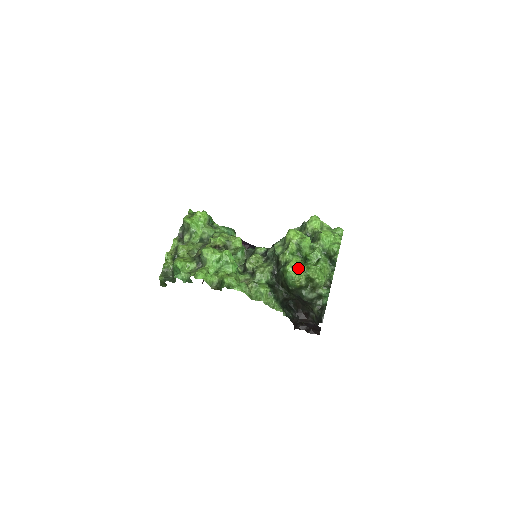
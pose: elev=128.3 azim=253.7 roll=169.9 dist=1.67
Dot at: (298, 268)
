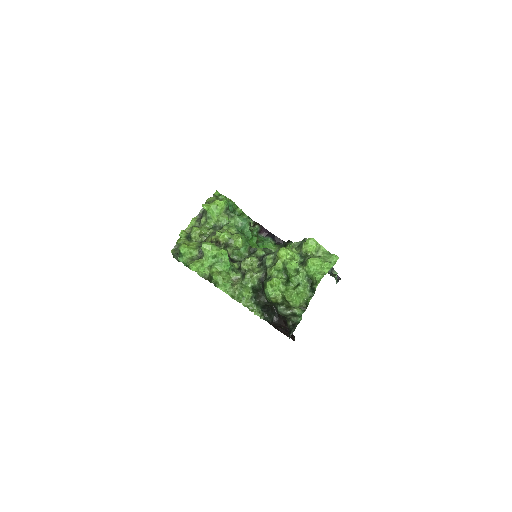
Dot at: (276, 287)
